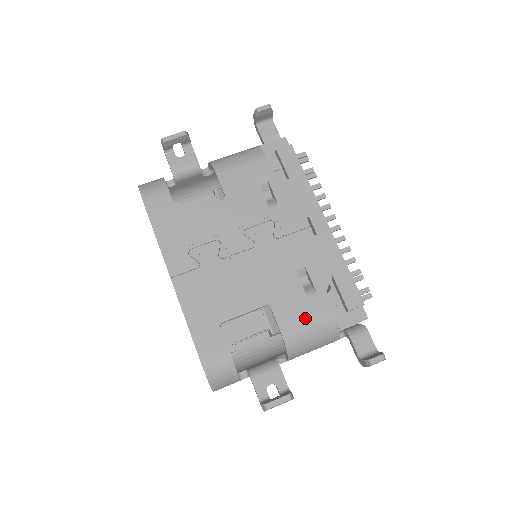
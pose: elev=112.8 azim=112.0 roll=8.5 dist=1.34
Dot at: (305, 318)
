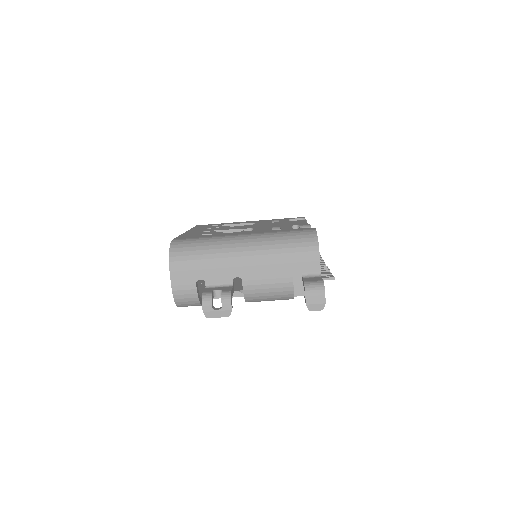
Dot at: occluded
